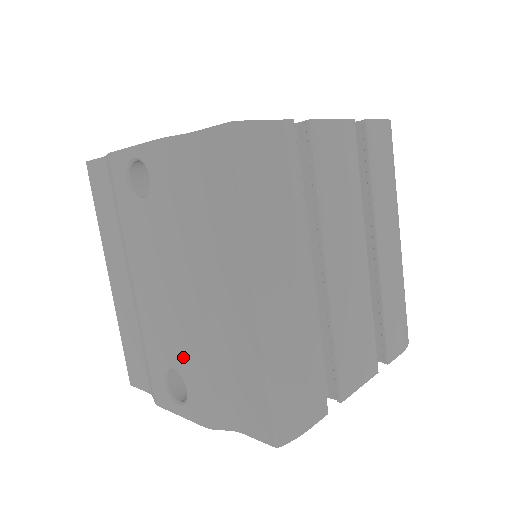
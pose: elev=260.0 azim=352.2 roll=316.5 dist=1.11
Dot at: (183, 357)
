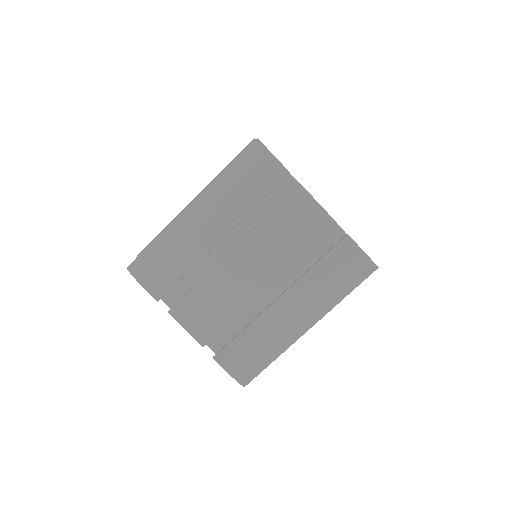
Dot at: occluded
